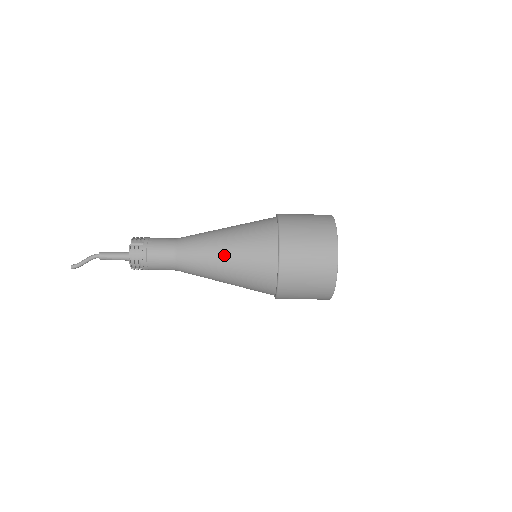
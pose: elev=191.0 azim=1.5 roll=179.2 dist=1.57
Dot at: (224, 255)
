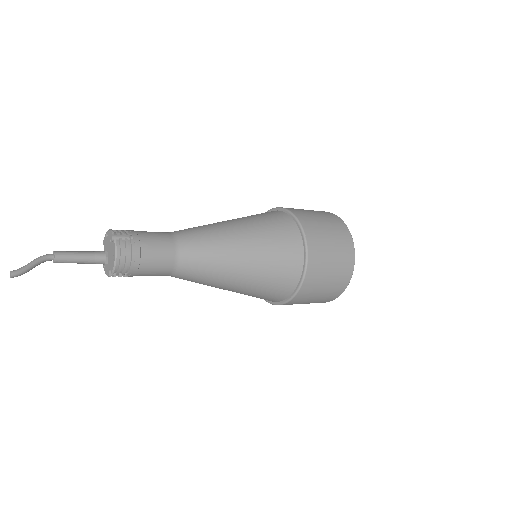
Dot at: (243, 251)
